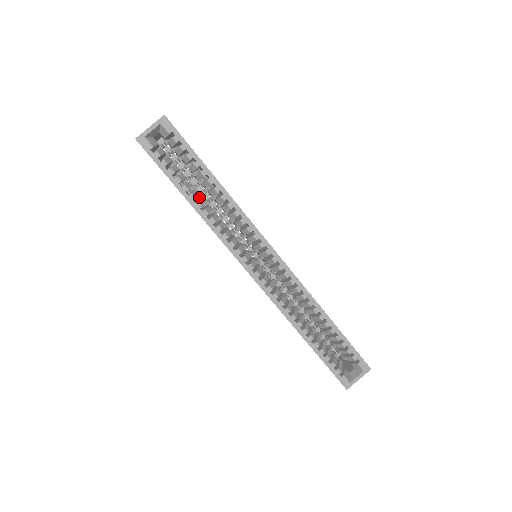
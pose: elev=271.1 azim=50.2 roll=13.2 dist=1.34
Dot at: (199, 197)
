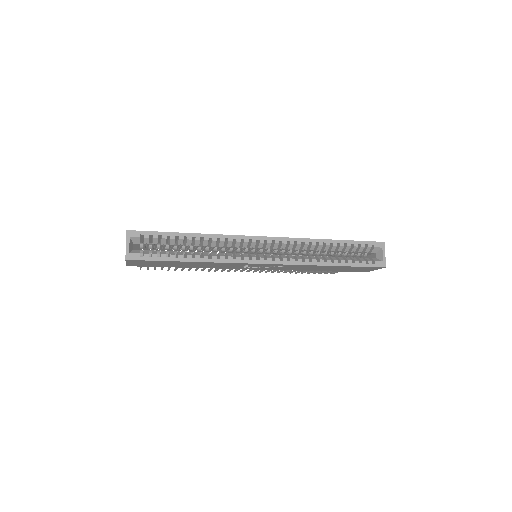
Dot at: occluded
